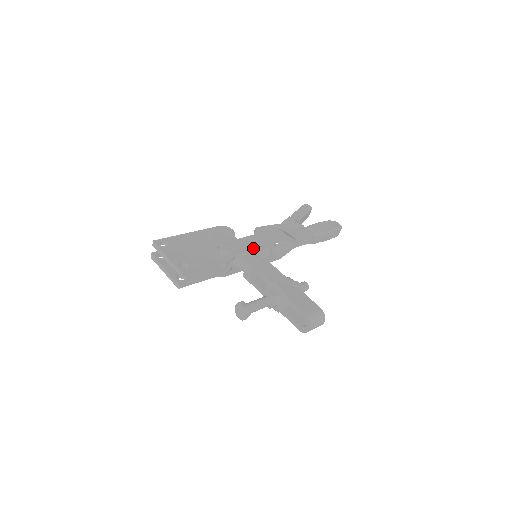
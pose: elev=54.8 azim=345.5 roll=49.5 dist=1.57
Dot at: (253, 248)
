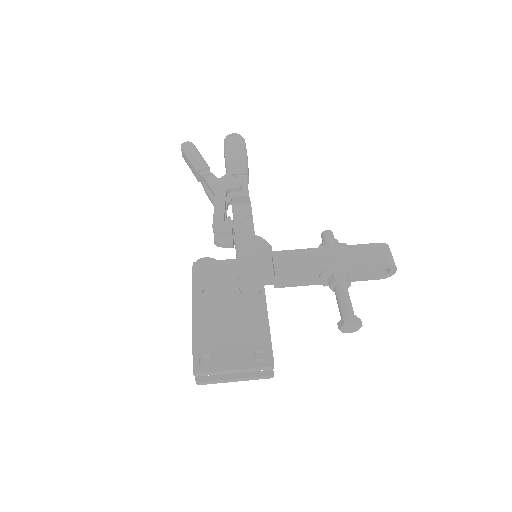
Dot at: (256, 254)
